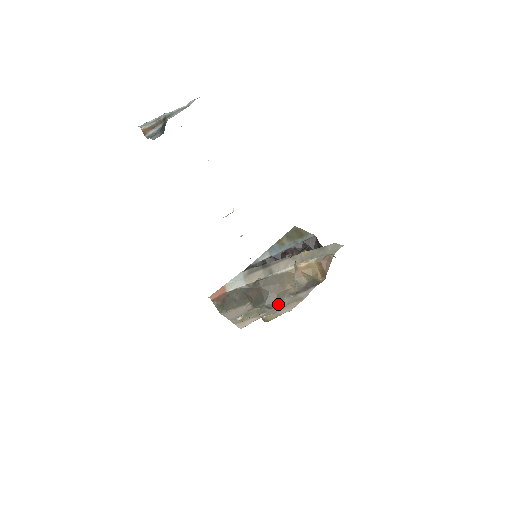
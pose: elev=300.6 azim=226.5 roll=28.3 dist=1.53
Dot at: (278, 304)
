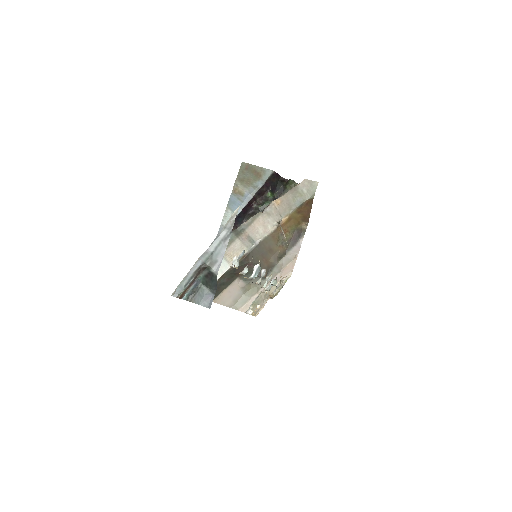
Dot at: (272, 271)
